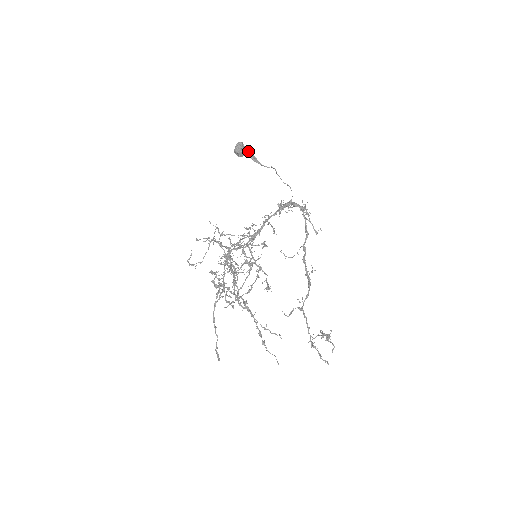
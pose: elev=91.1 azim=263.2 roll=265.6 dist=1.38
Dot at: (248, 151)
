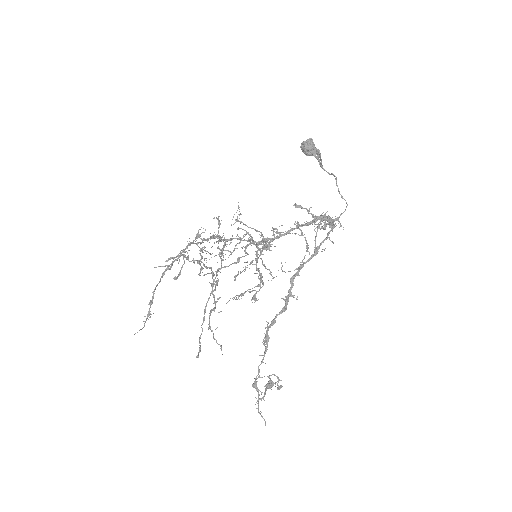
Dot at: (317, 151)
